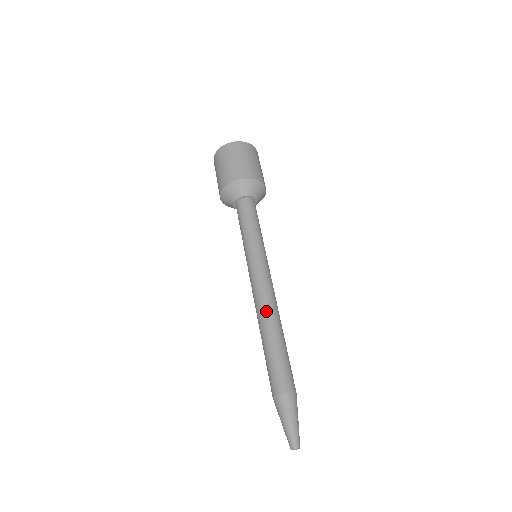
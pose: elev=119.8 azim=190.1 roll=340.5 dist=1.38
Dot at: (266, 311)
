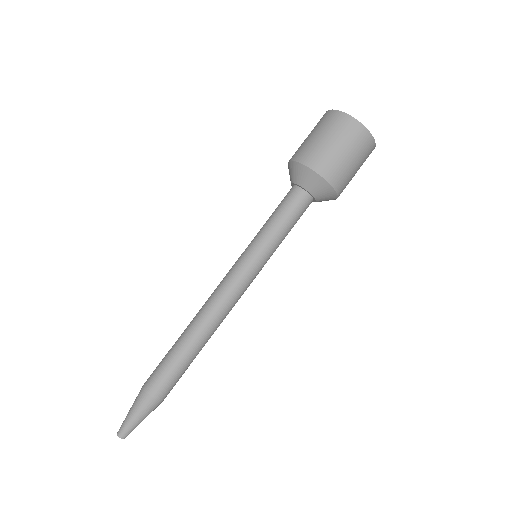
Dot at: (206, 318)
